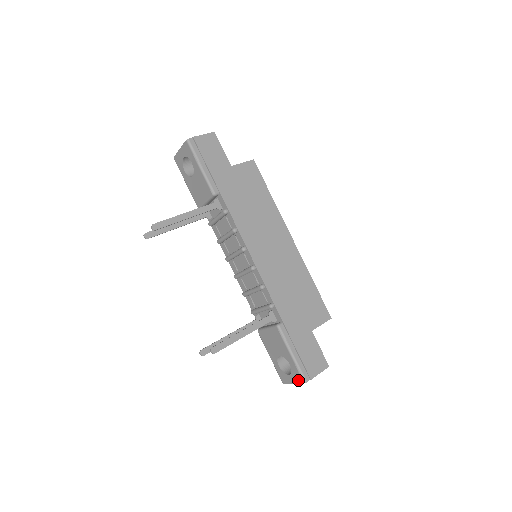
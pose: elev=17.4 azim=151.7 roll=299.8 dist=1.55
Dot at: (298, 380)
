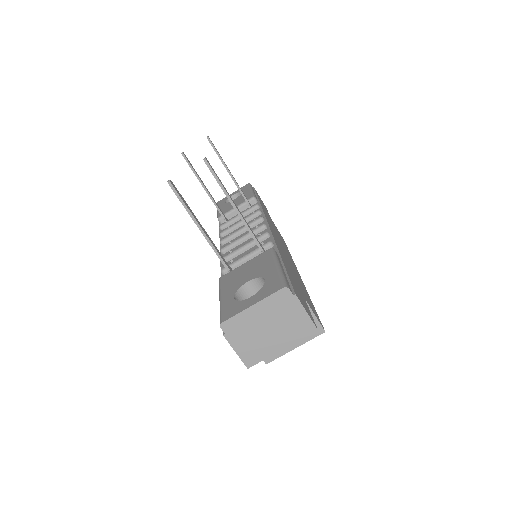
Dot at: (271, 291)
